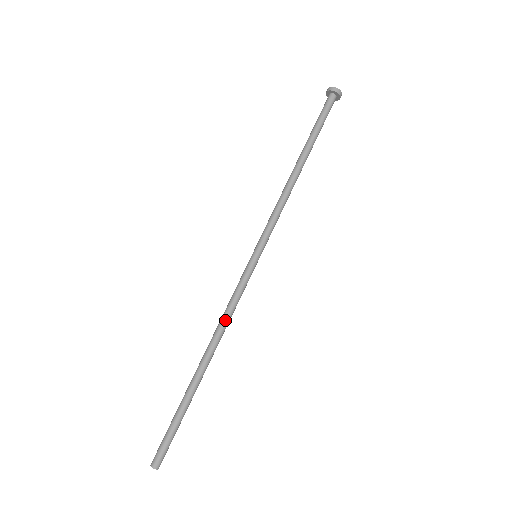
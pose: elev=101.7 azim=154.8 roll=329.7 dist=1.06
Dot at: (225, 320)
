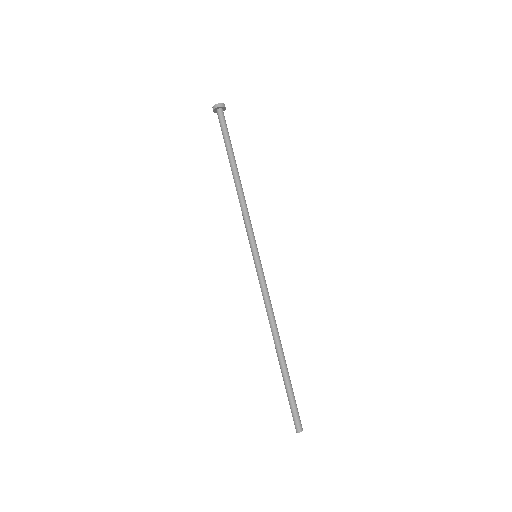
Dot at: (267, 312)
